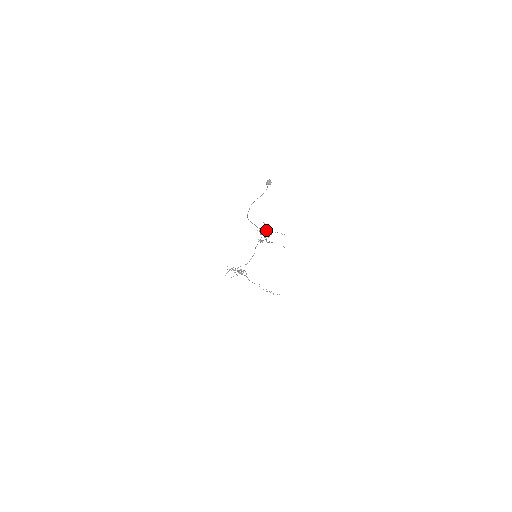
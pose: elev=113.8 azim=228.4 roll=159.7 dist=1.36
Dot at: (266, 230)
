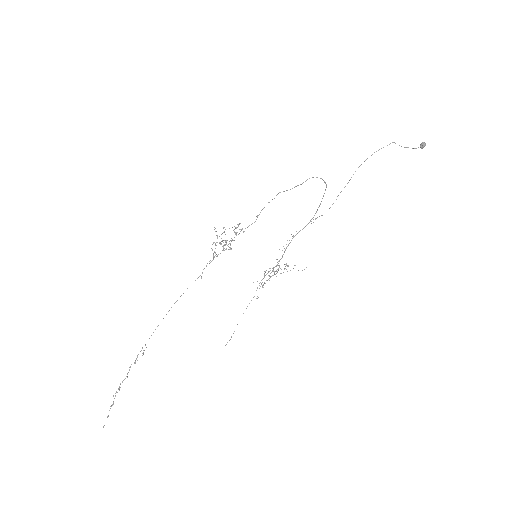
Dot at: occluded
